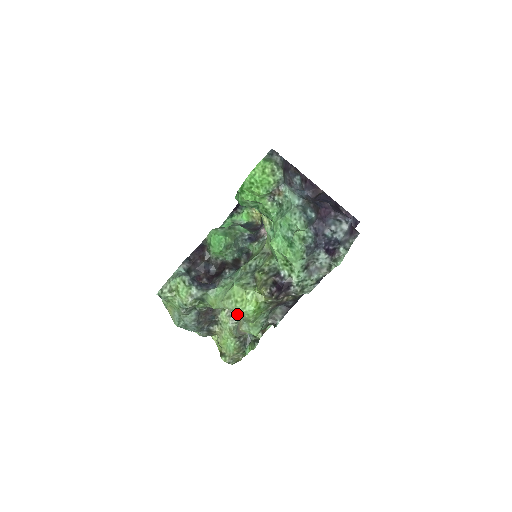
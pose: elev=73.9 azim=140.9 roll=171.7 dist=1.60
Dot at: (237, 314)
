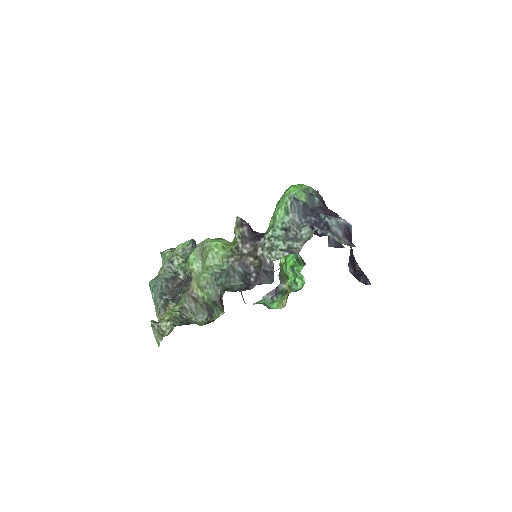
Dot at: (202, 250)
